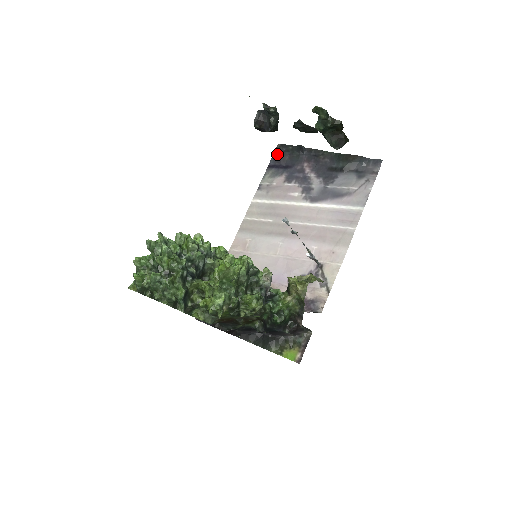
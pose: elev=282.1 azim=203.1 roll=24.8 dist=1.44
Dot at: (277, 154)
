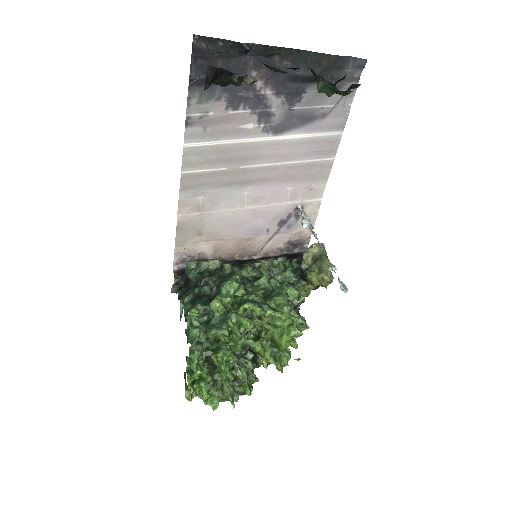
Dot at: (198, 57)
